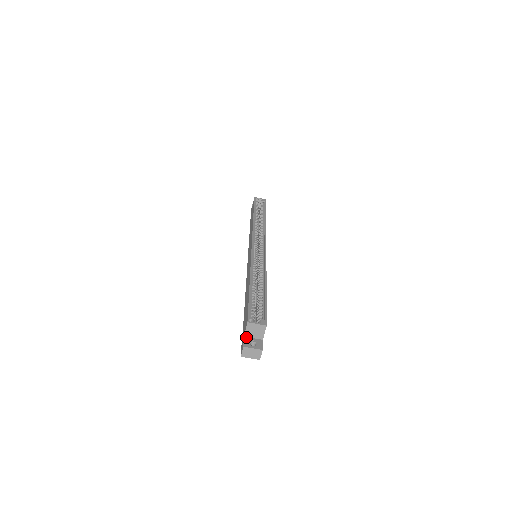
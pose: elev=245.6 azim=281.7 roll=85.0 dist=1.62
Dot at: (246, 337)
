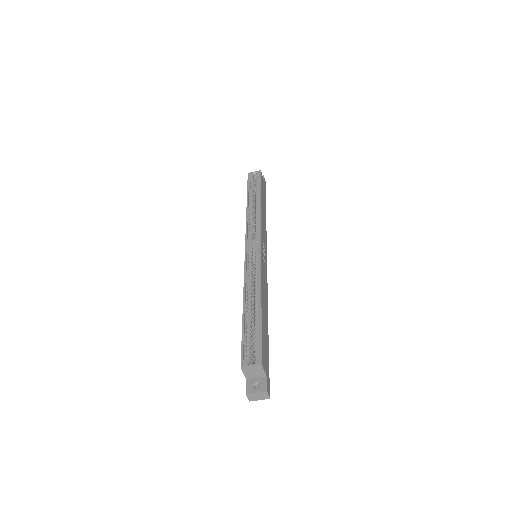
Dot at: (248, 379)
